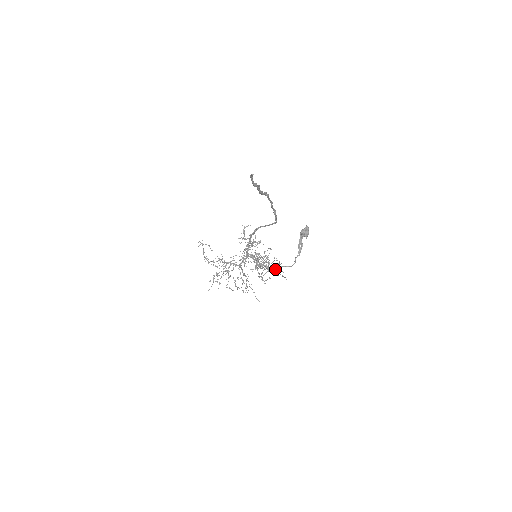
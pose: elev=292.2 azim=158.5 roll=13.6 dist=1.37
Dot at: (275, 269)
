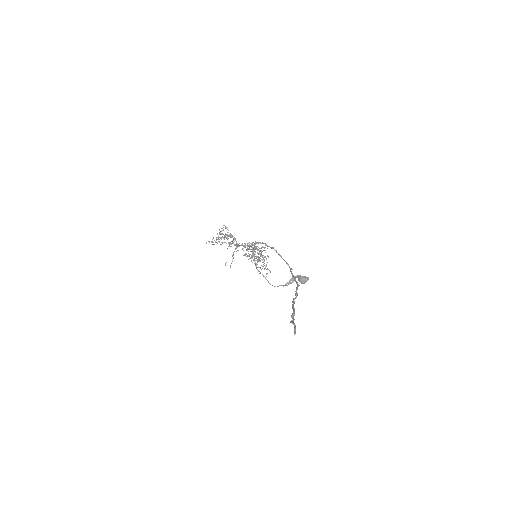
Dot at: occluded
